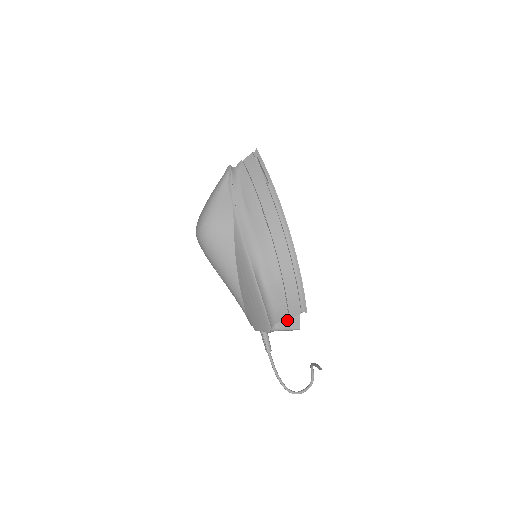
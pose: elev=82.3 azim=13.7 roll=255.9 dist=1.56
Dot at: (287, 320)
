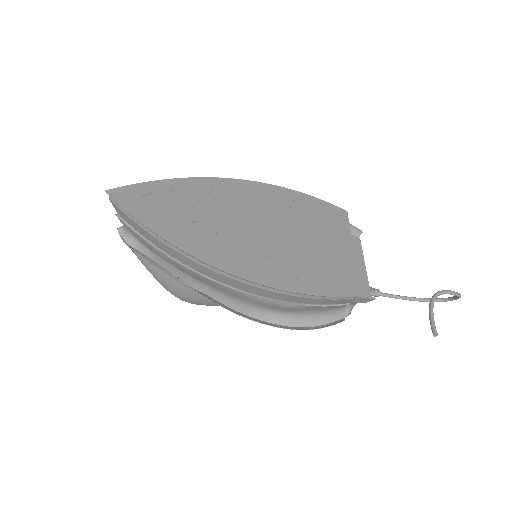
Dot at: occluded
